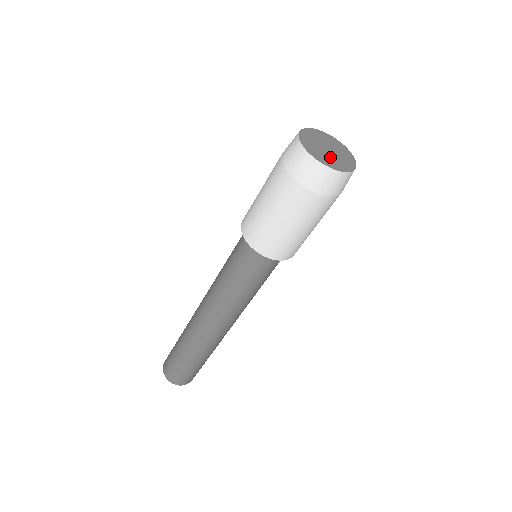
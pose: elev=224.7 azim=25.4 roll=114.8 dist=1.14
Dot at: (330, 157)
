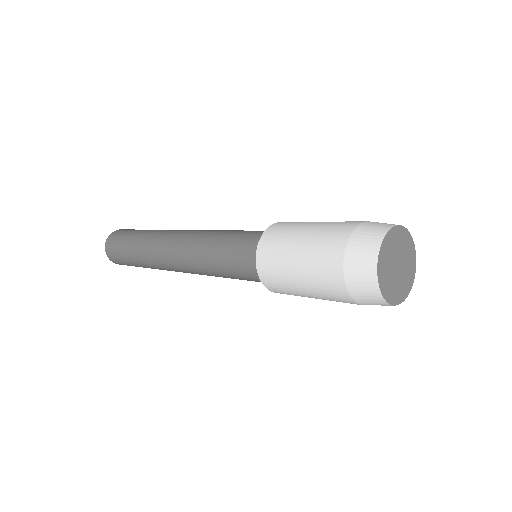
Dot at: (395, 281)
